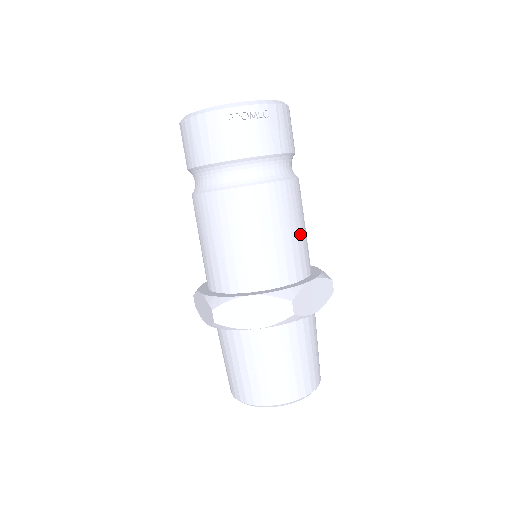
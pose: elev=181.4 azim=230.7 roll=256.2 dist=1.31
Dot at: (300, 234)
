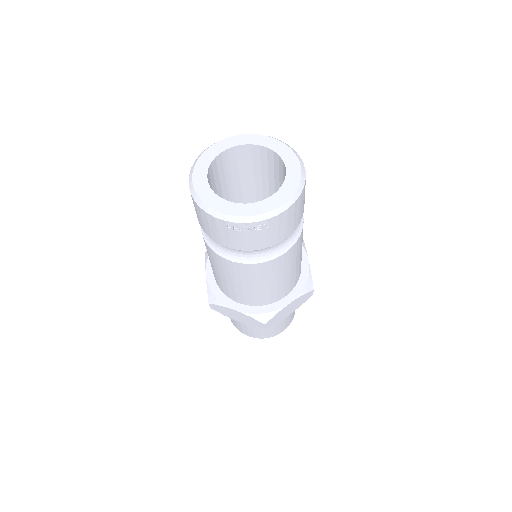
Dot at: (288, 276)
